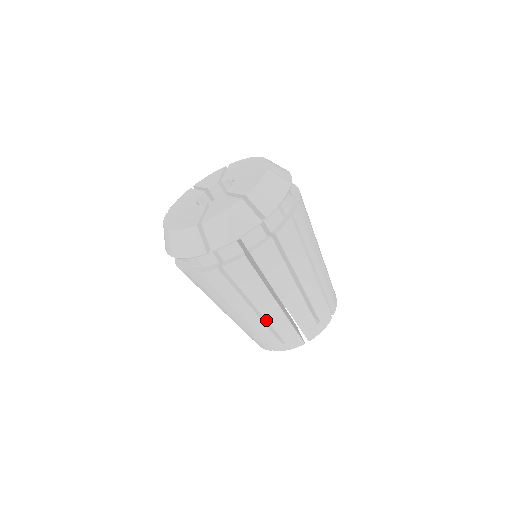
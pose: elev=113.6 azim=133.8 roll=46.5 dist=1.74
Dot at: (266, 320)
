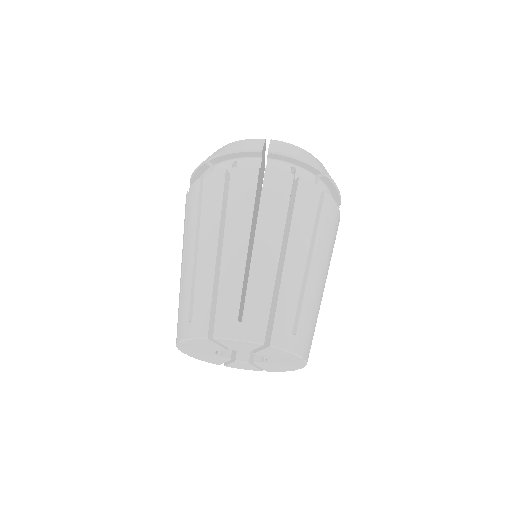
Dot at: occluded
